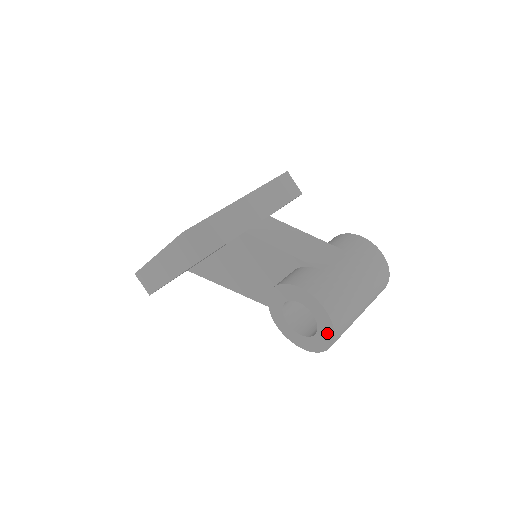
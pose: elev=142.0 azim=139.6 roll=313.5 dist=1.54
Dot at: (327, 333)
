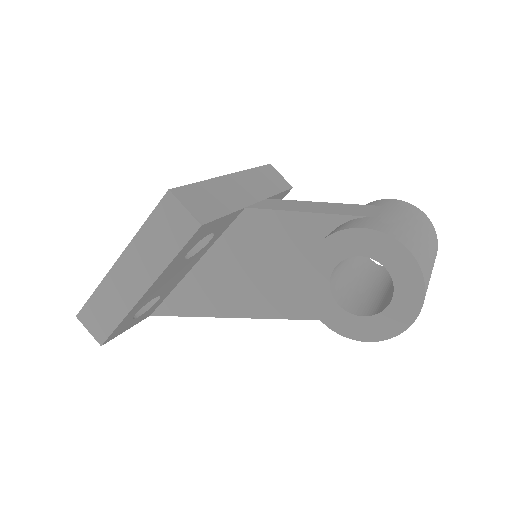
Dot at: (412, 290)
